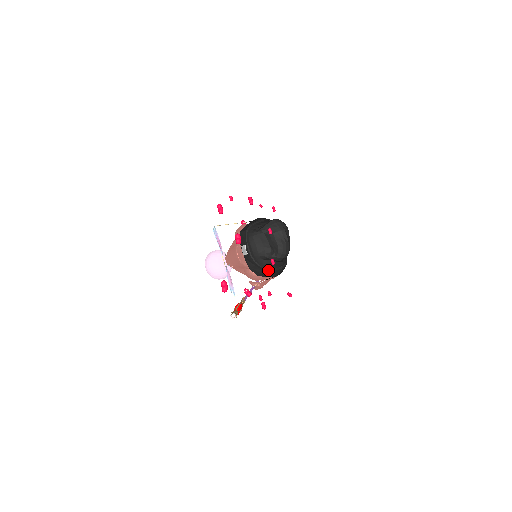
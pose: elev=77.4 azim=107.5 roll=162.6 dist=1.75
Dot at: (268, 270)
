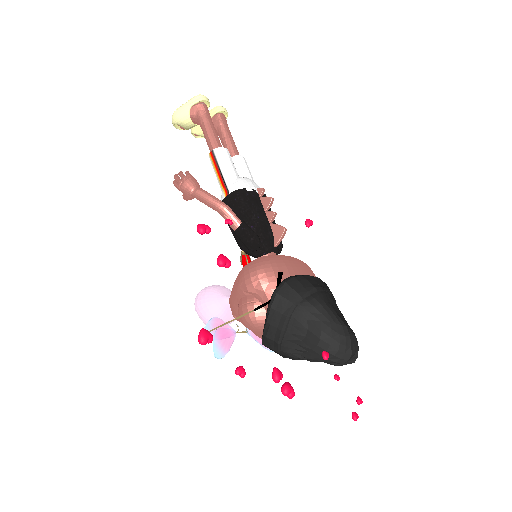
Dot at: occluded
